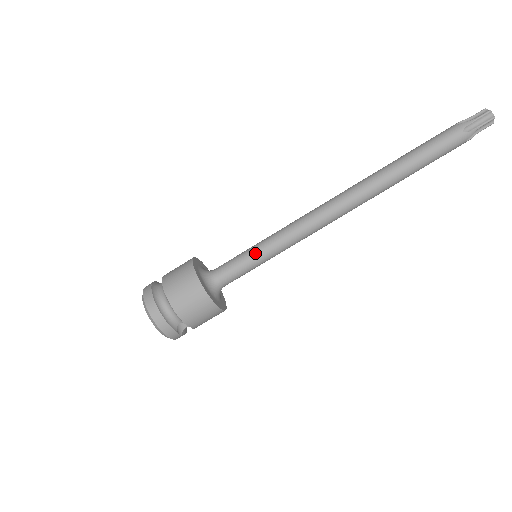
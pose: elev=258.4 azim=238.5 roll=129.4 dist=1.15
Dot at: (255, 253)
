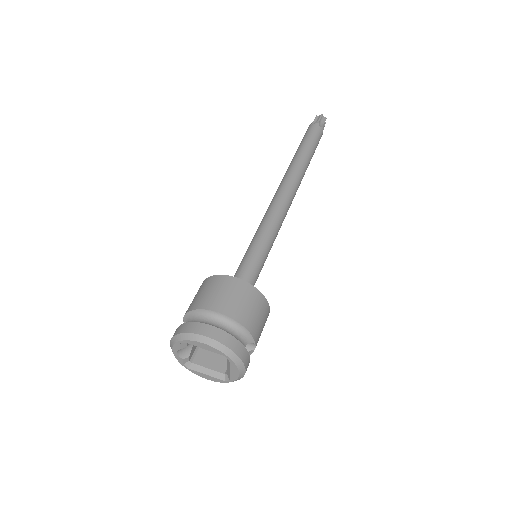
Dot at: (259, 248)
